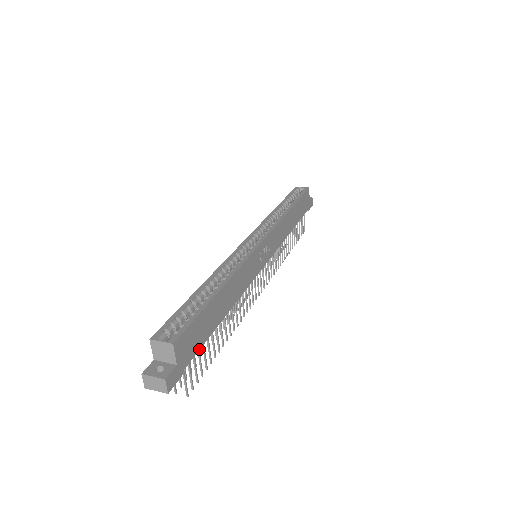
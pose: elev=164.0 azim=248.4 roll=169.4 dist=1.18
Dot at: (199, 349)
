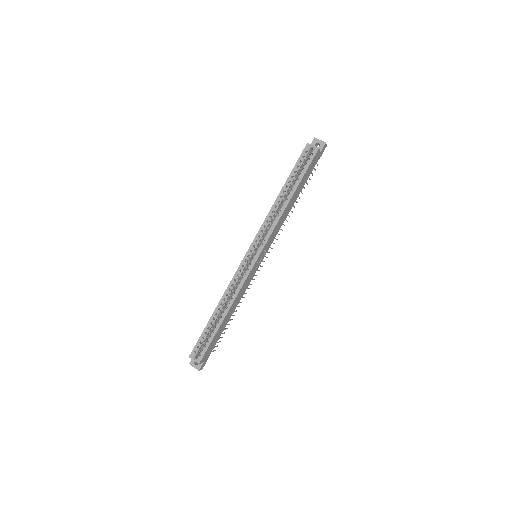
Dot at: occluded
